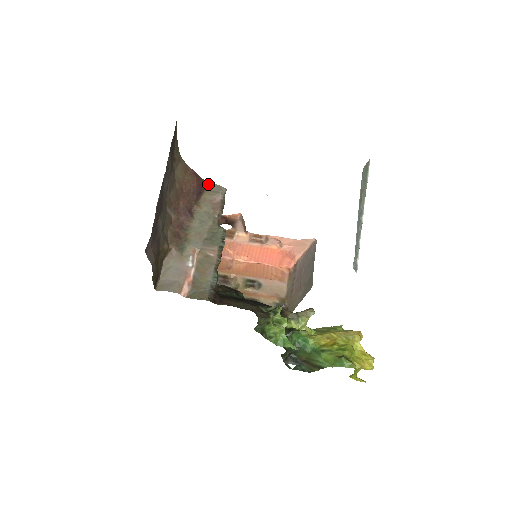
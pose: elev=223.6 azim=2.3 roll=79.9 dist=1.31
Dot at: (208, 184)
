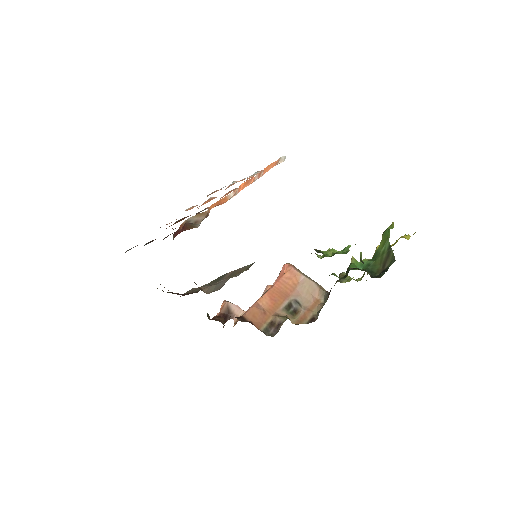
Dot at: occluded
